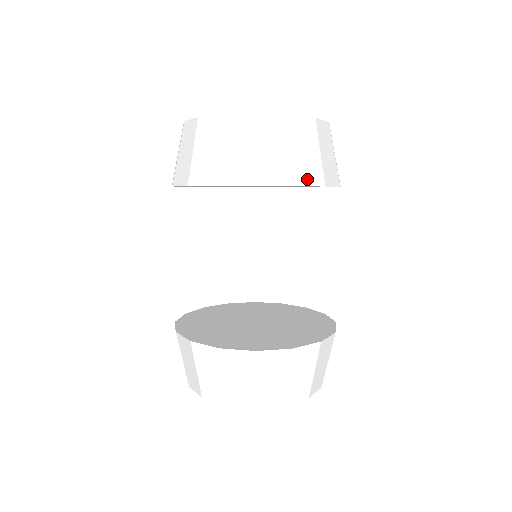
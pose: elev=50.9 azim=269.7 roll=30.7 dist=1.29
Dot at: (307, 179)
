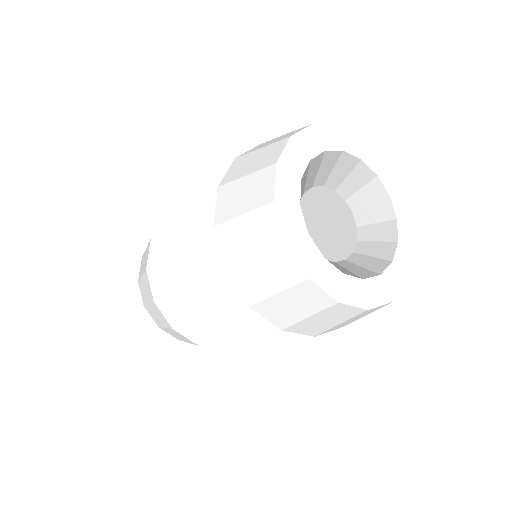
Dot at: occluded
